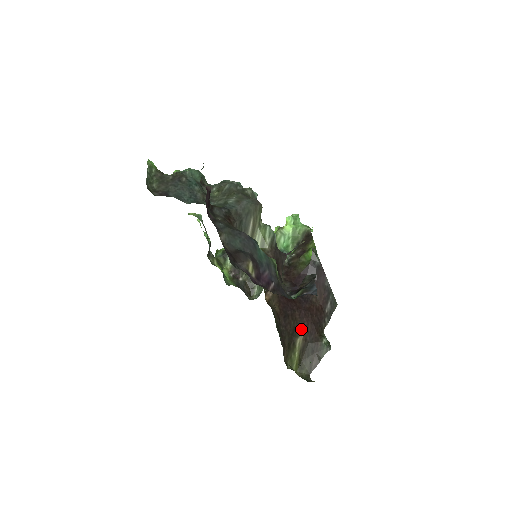
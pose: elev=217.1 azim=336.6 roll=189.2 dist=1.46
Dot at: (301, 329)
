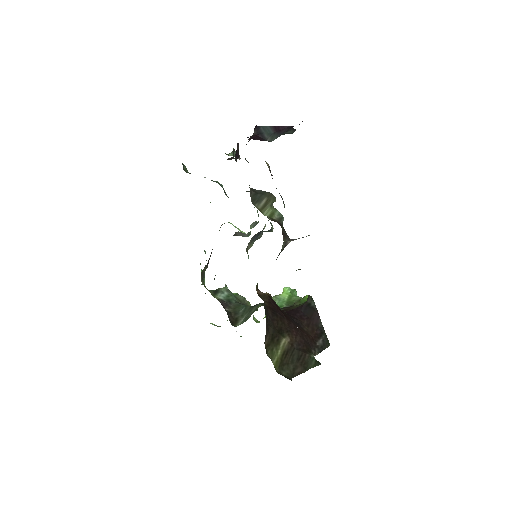
Dot at: (288, 334)
